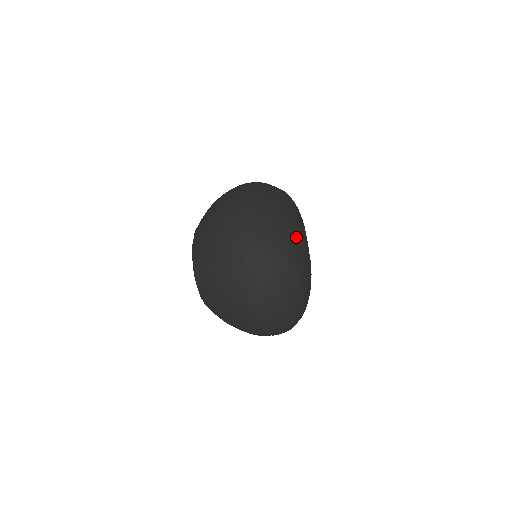
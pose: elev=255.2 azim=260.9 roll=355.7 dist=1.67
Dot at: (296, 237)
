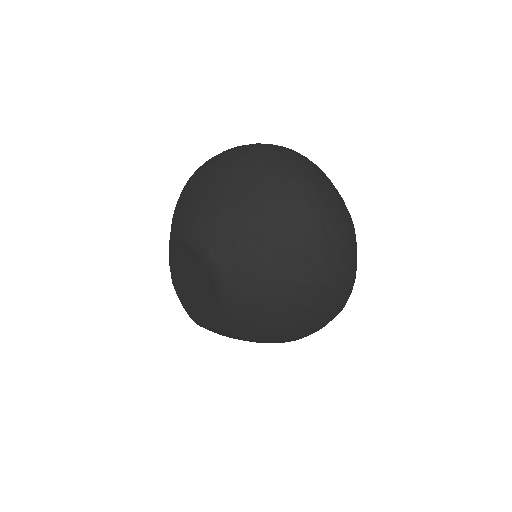
Dot at: occluded
